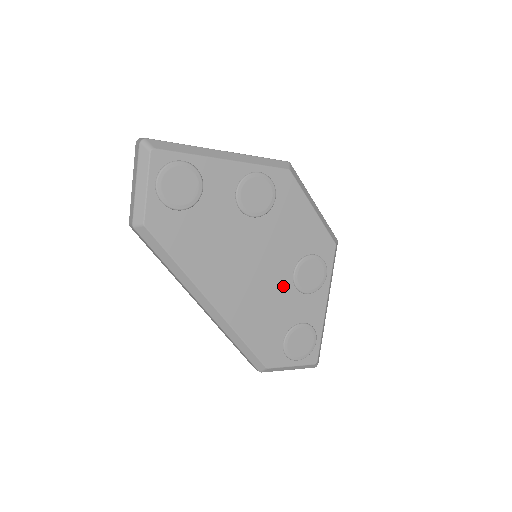
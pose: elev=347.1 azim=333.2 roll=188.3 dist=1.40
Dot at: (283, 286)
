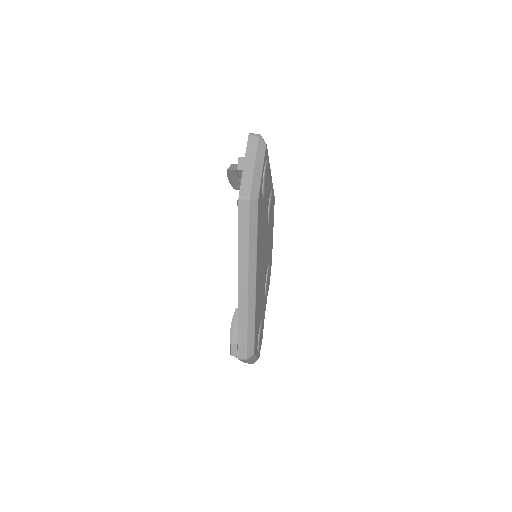
Dot at: (264, 284)
